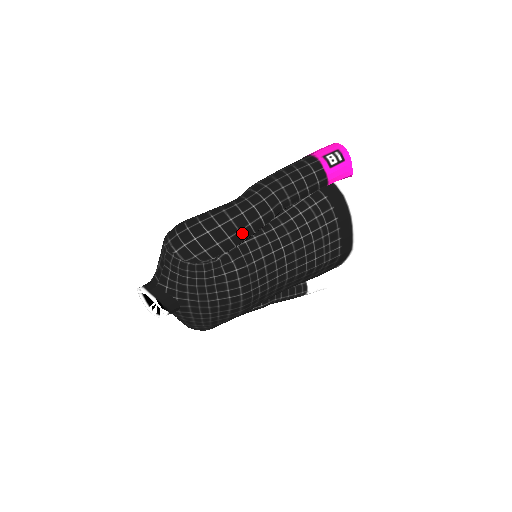
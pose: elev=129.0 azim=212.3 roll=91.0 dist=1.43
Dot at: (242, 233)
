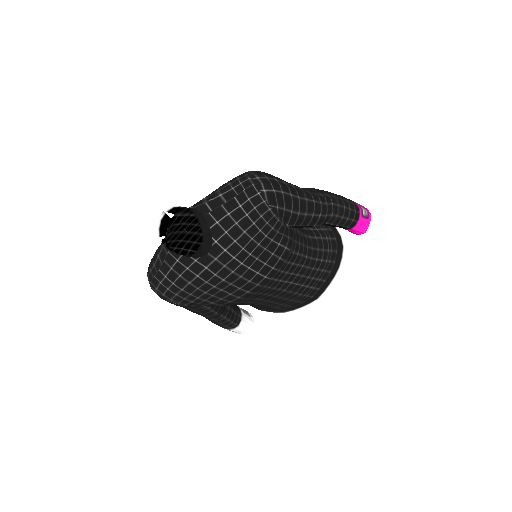
Dot at: (305, 218)
